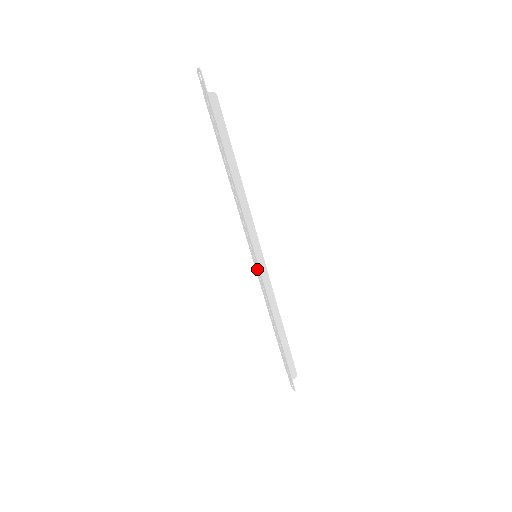
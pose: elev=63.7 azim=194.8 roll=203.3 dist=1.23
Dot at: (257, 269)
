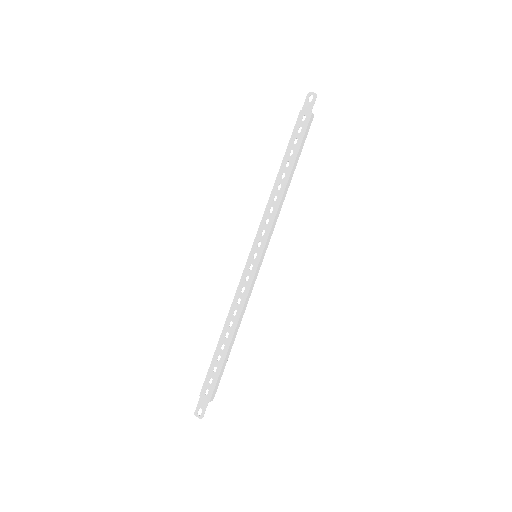
Dot at: (249, 269)
